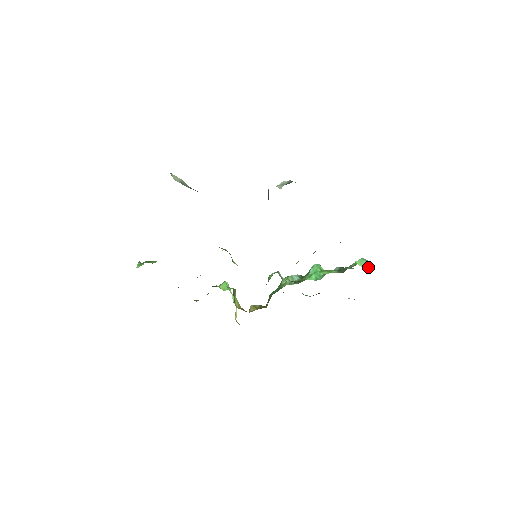
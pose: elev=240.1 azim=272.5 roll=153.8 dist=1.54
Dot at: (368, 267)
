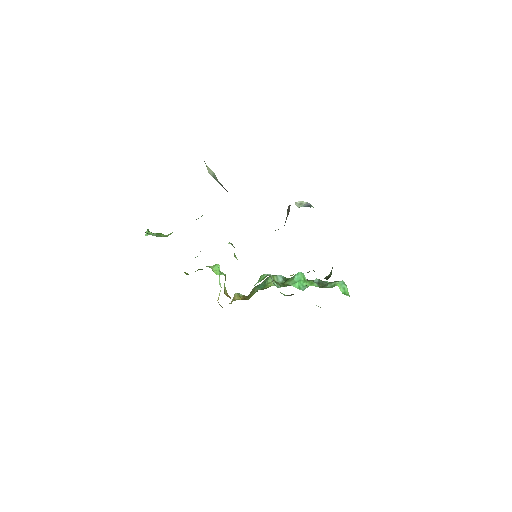
Dot at: (346, 292)
